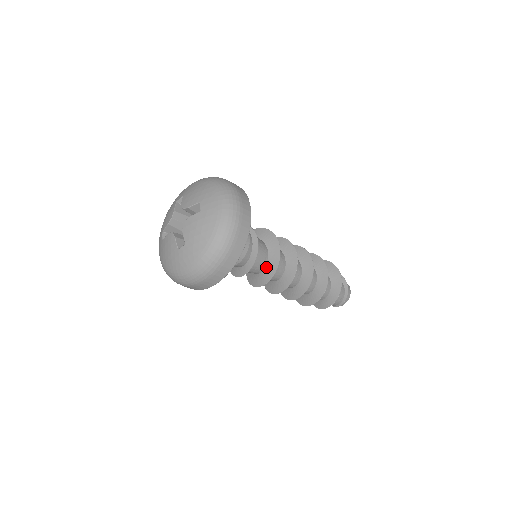
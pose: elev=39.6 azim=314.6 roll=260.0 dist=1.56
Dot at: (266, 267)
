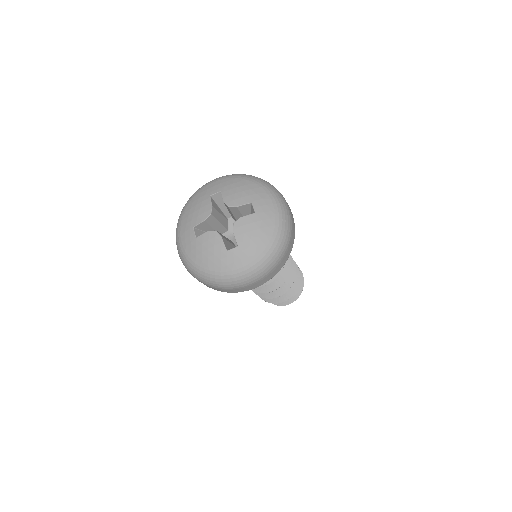
Dot at: occluded
